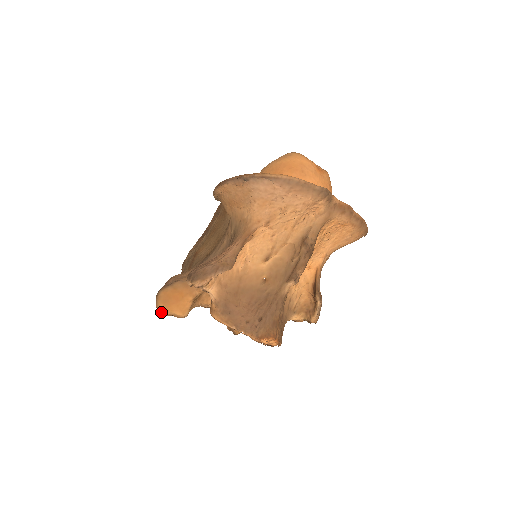
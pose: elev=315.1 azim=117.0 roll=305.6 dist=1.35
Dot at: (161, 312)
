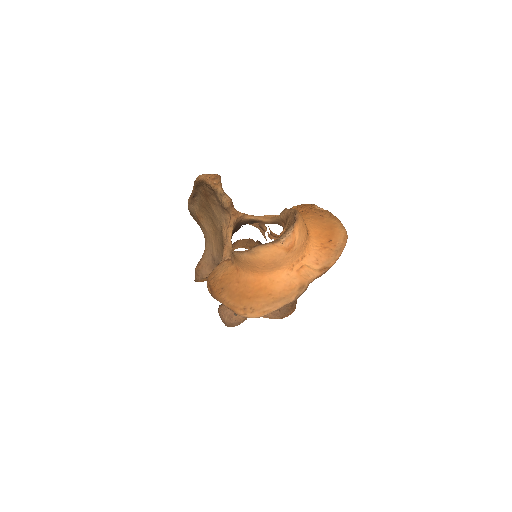
Dot at: occluded
